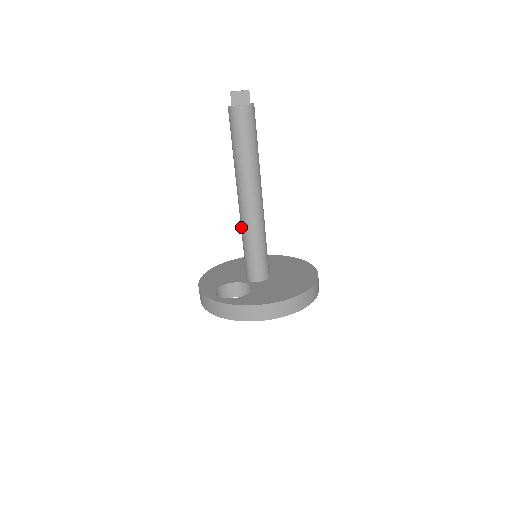
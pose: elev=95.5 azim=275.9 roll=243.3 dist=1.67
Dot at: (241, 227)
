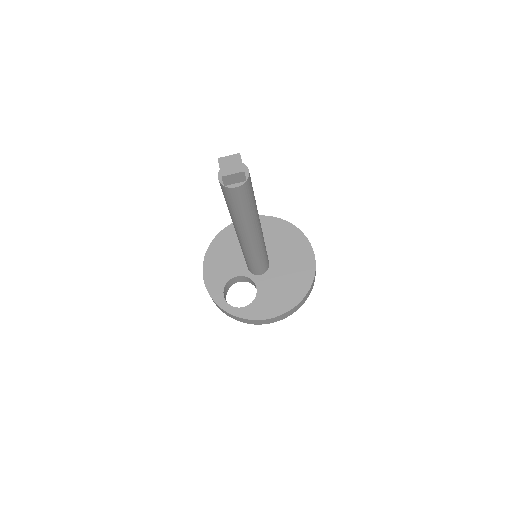
Dot at: (241, 248)
